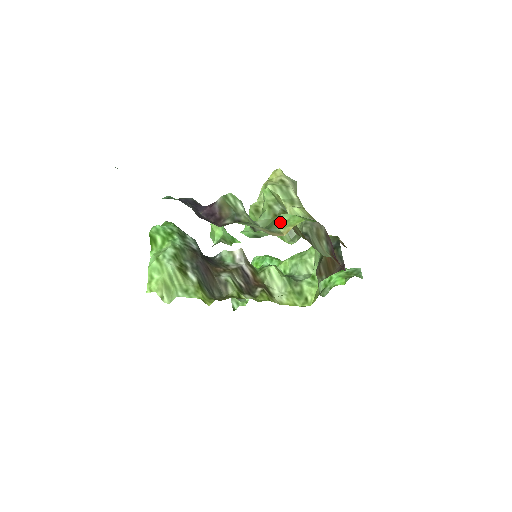
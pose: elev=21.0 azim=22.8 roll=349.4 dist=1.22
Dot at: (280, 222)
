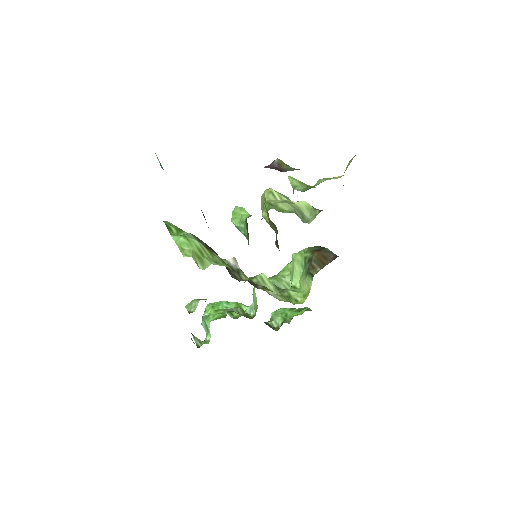
Dot at: (325, 179)
